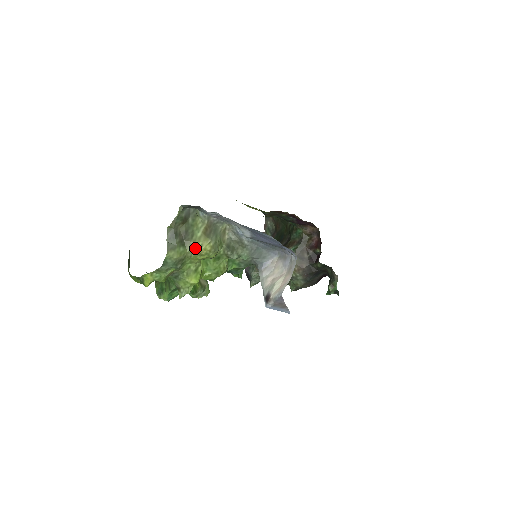
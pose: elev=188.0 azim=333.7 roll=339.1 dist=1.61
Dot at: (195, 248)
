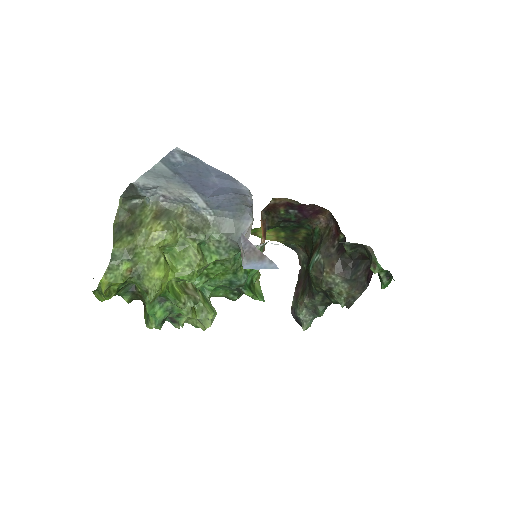
Dot at: (145, 234)
